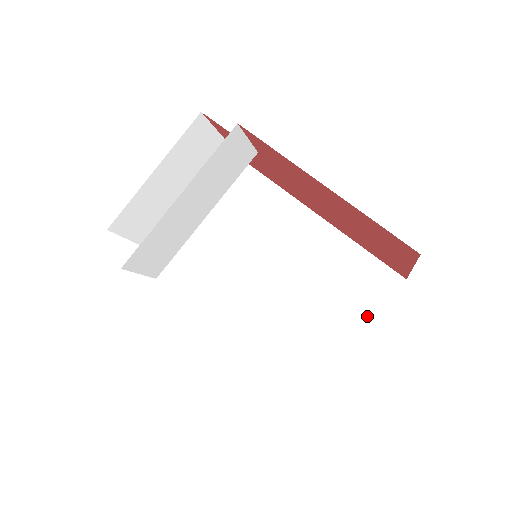
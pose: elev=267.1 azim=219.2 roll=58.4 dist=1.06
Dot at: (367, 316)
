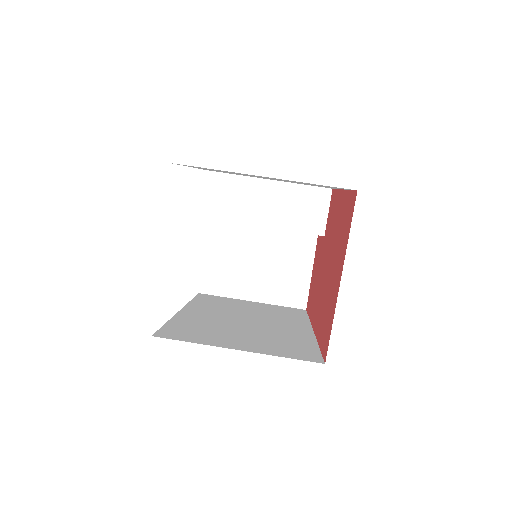
Dot at: (264, 352)
